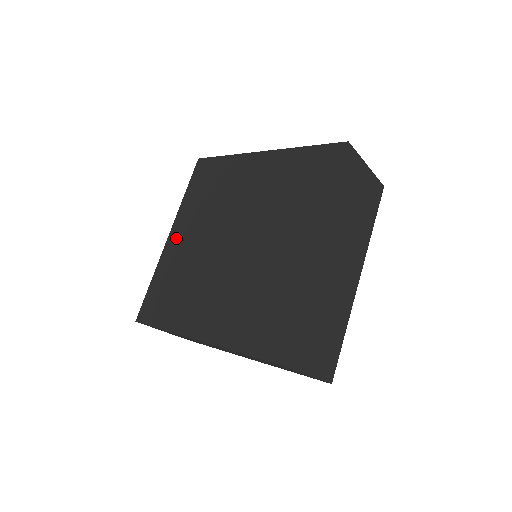
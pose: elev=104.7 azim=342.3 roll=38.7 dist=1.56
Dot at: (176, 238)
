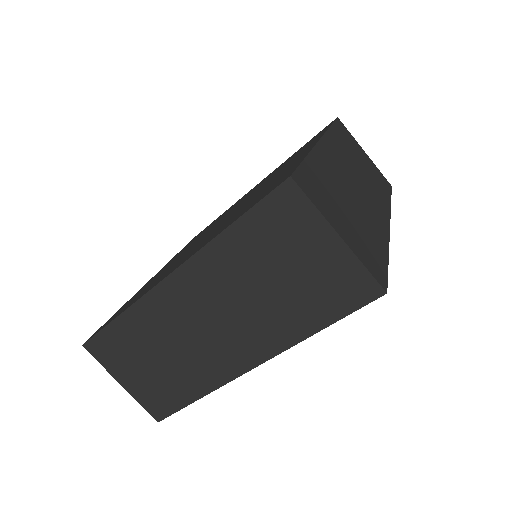
Dot at: occluded
